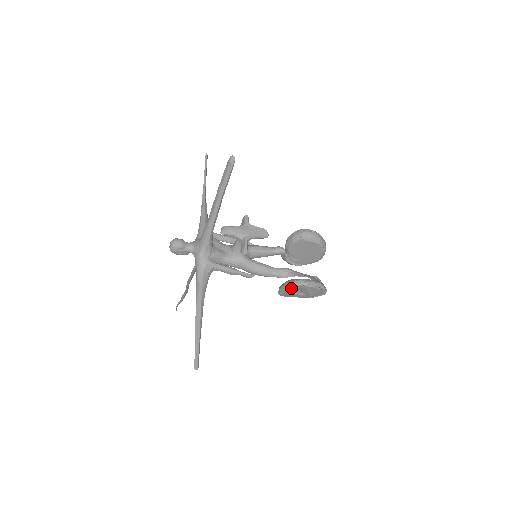
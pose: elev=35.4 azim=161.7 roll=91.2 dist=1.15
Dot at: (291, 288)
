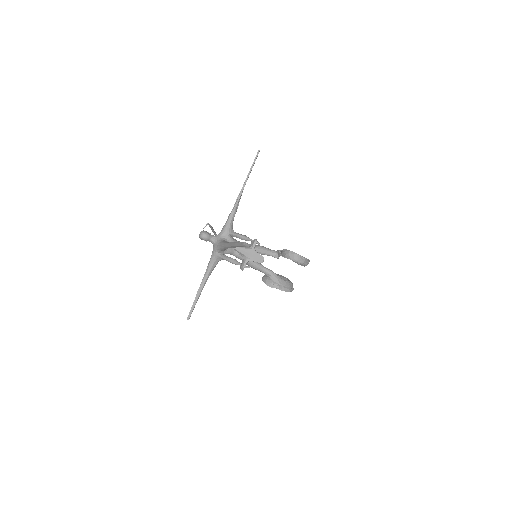
Dot at: occluded
